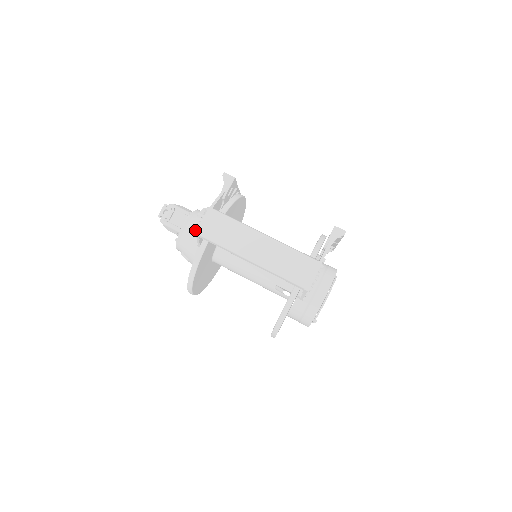
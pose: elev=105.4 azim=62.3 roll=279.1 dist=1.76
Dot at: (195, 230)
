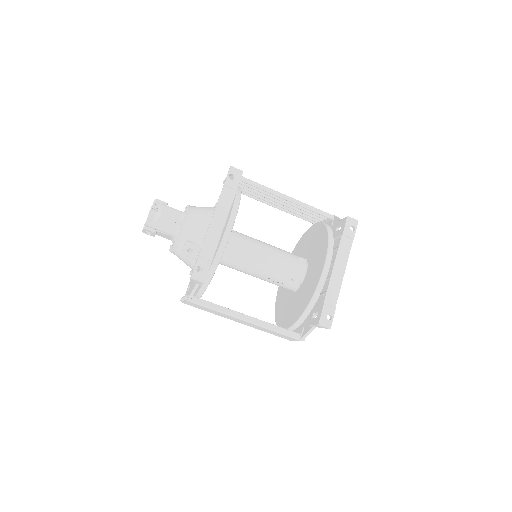
Dot at: (181, 301)
